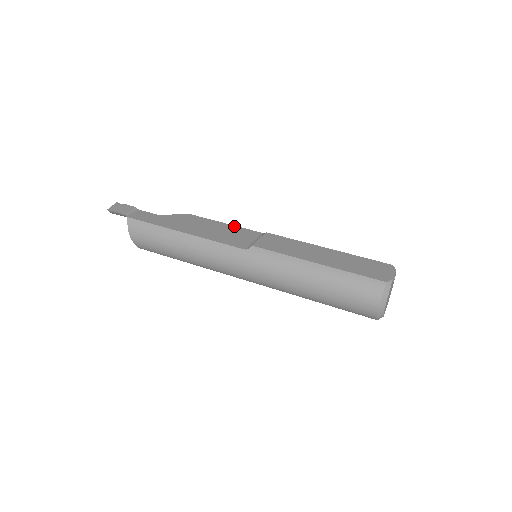
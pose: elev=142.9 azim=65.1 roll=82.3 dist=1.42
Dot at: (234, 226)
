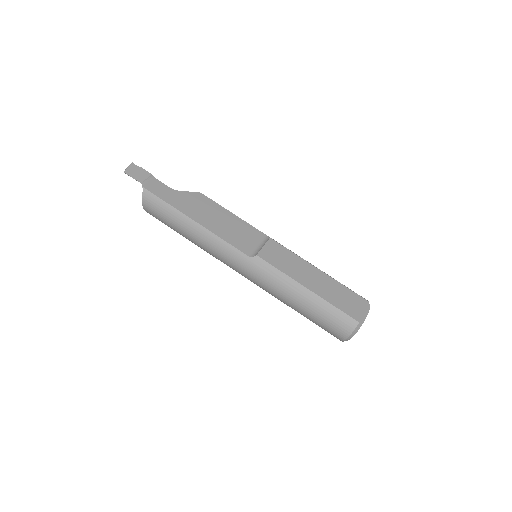
Dot at: (242, 220)
